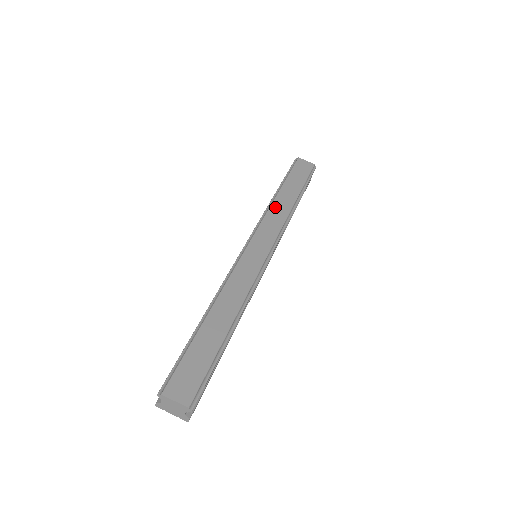
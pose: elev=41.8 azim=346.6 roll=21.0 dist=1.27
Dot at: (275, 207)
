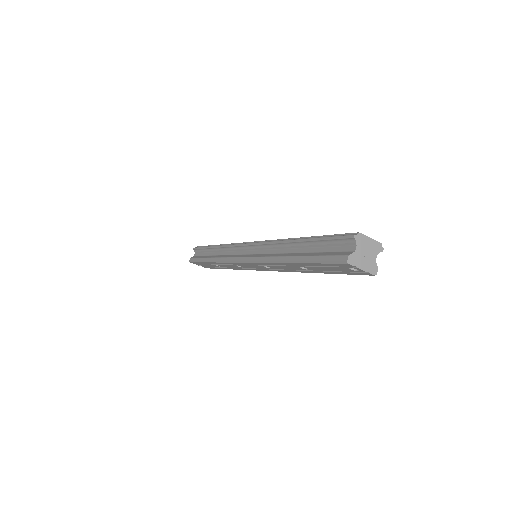
Dot at: occluded
